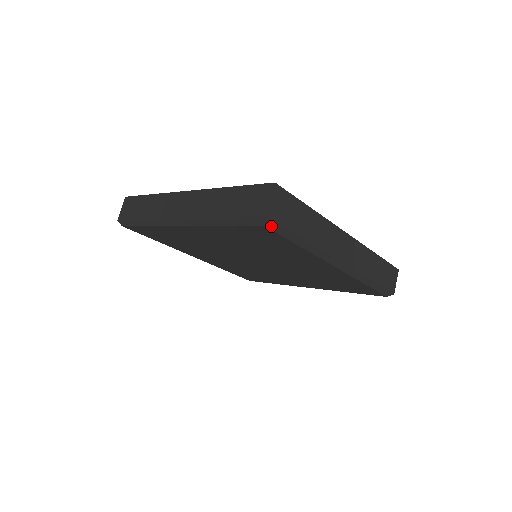
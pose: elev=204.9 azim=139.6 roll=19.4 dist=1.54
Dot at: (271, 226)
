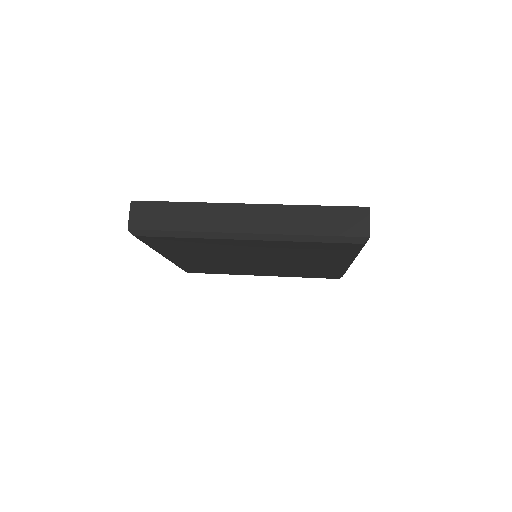
Dot at: (140, 234)
